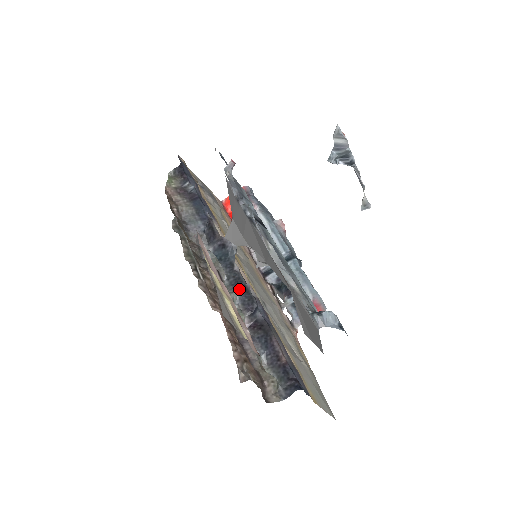
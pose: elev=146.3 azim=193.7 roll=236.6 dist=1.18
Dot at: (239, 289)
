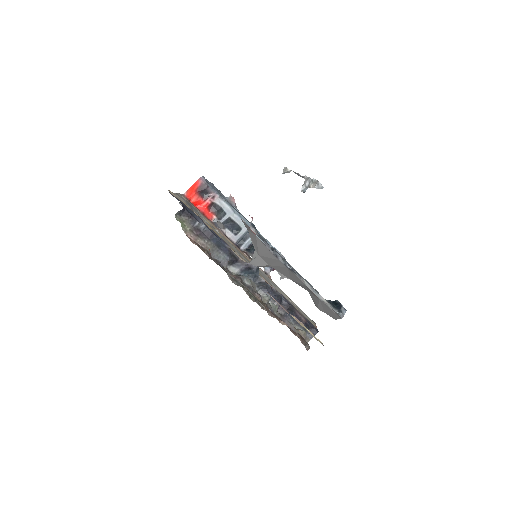
Dot at: (270, 293)
